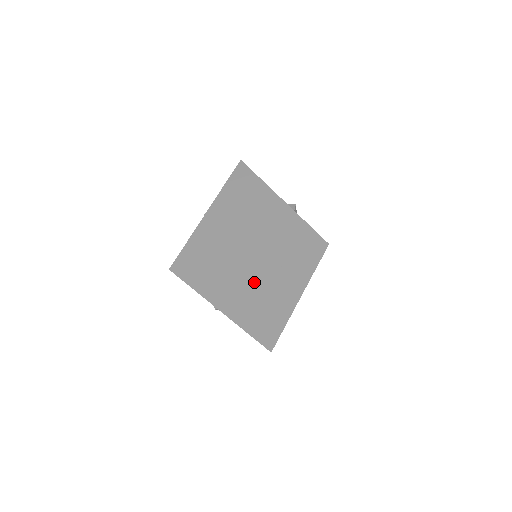
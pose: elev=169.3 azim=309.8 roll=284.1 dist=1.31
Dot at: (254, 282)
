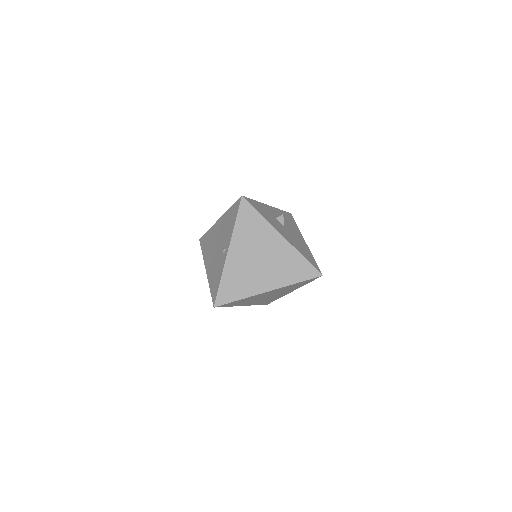
Dot at: (268, 295)
